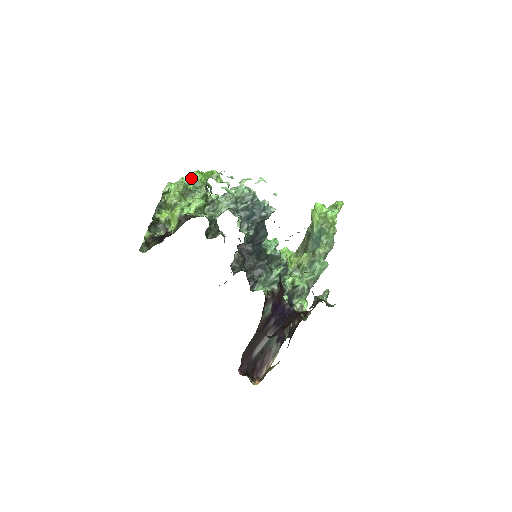
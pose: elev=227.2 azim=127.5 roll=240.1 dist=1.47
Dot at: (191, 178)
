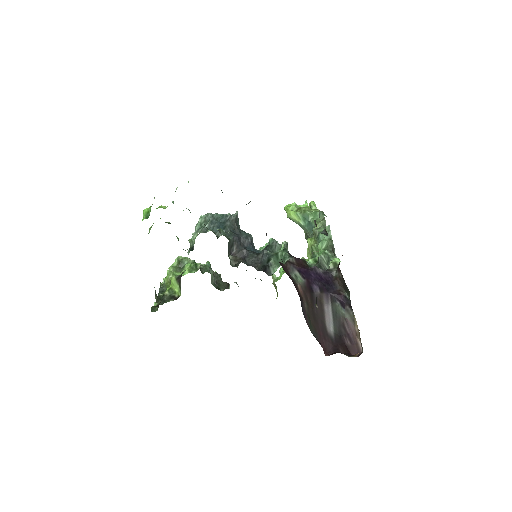
Dot at: (176, 261)
